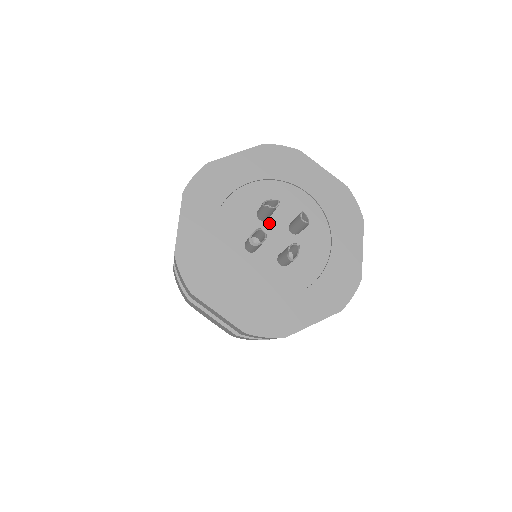
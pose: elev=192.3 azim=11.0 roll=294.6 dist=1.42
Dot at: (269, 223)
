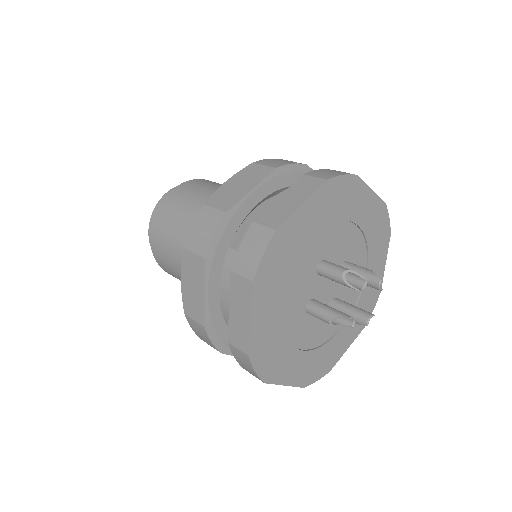
Dot at: occluded
